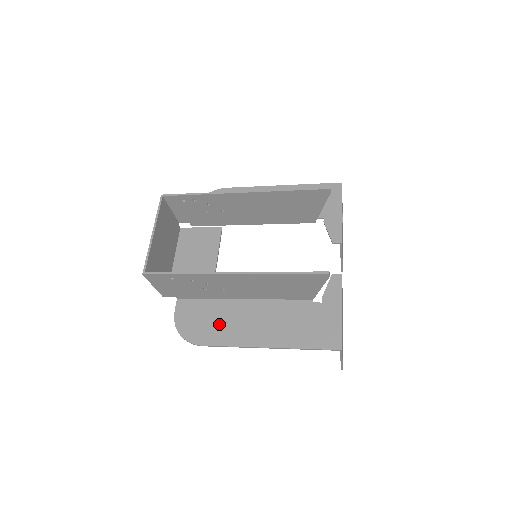
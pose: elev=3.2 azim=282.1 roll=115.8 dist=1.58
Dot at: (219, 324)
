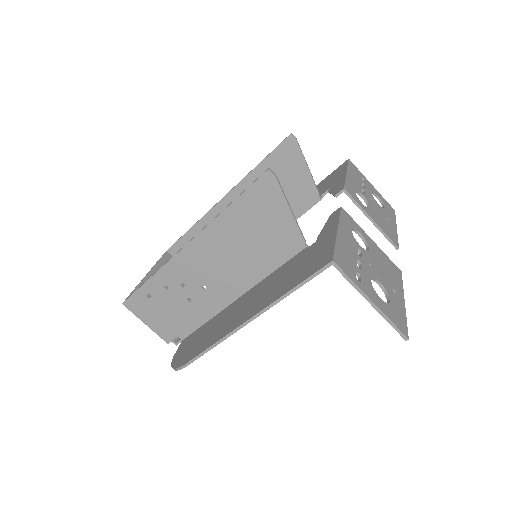
Dot at: (209, 333)
